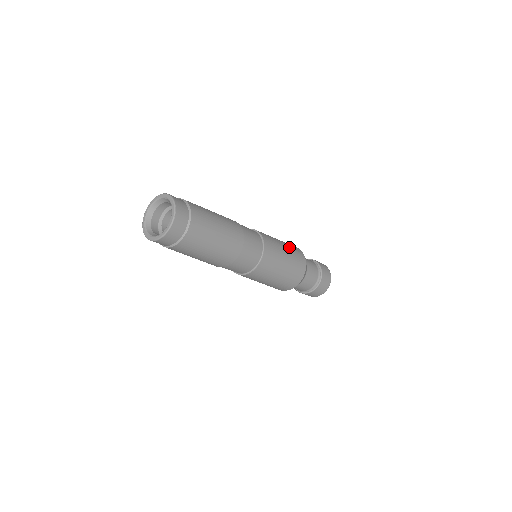
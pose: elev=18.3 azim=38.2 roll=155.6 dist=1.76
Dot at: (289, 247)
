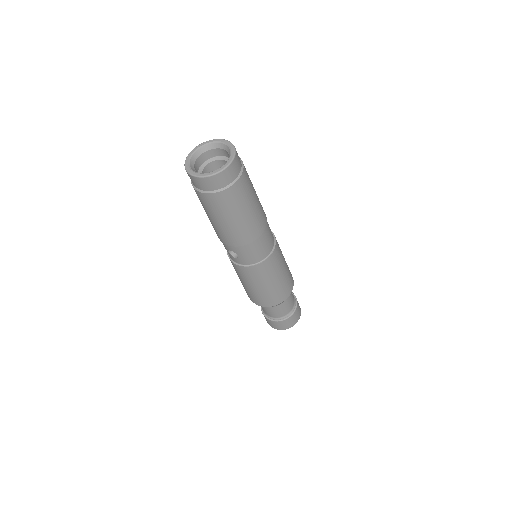
Dot at: occluded
